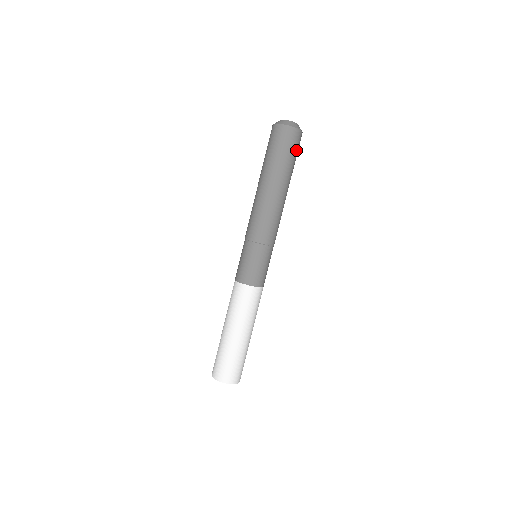
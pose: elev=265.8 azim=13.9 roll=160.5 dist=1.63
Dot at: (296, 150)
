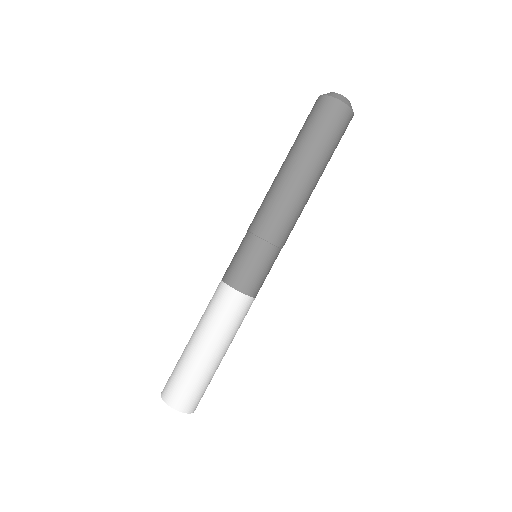
Dot at: occluded
